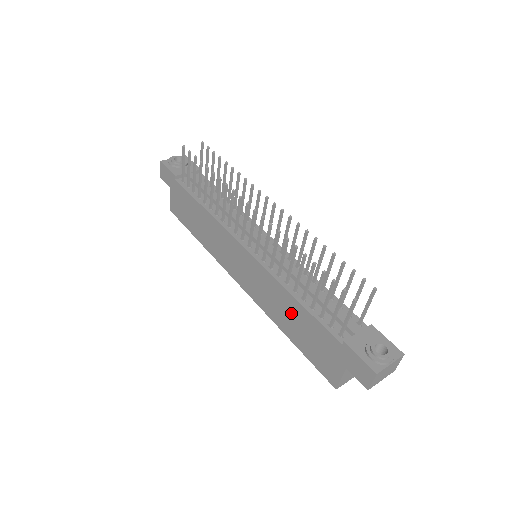
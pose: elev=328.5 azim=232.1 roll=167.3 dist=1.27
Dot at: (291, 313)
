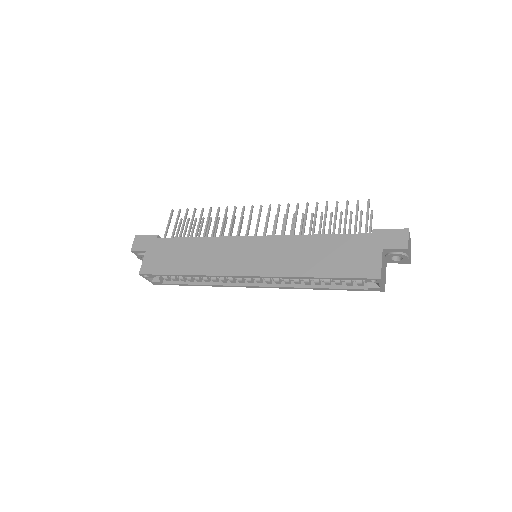
Dot at: (315, 250)
